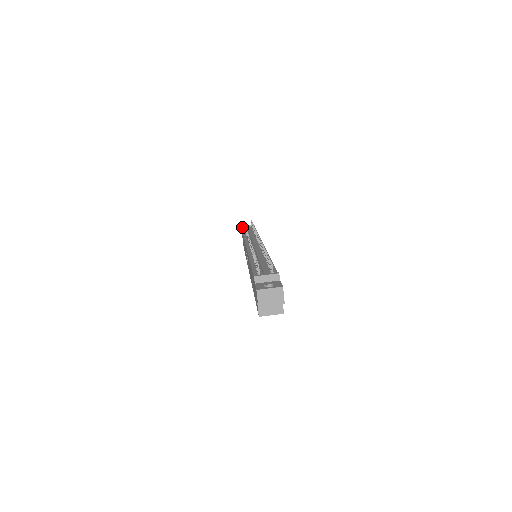
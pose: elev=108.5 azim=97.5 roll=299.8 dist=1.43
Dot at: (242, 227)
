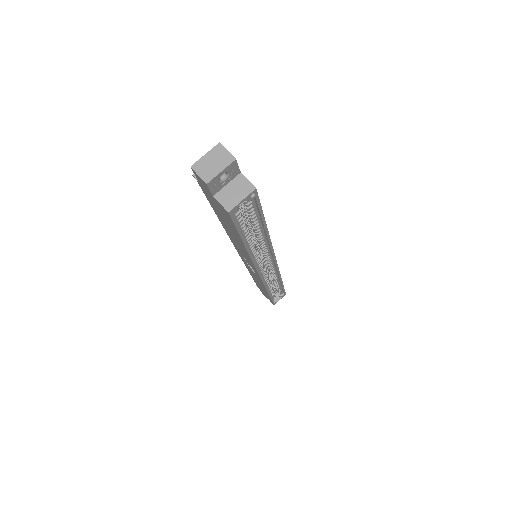
Dot at: occluded
